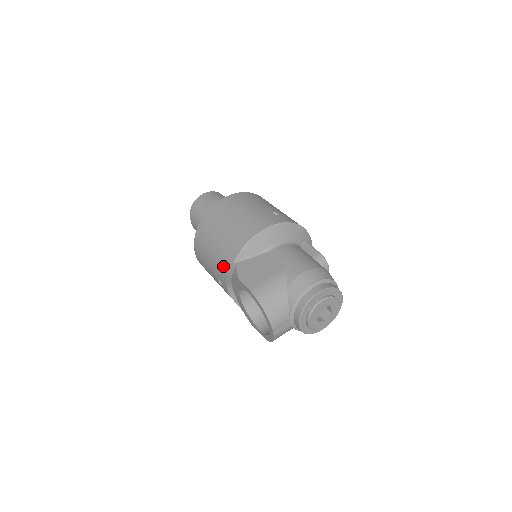
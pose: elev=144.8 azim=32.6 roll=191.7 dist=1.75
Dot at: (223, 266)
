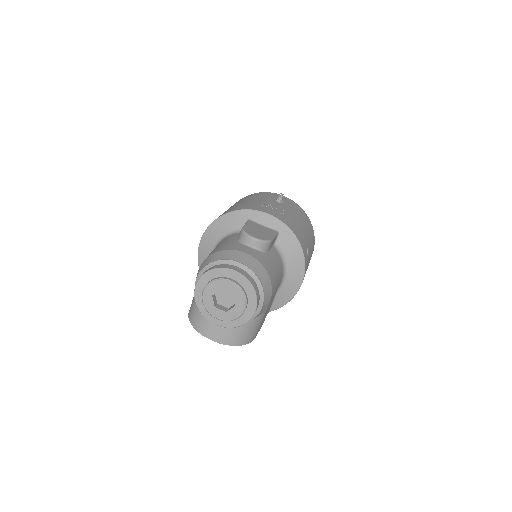
Dot at: occluded
